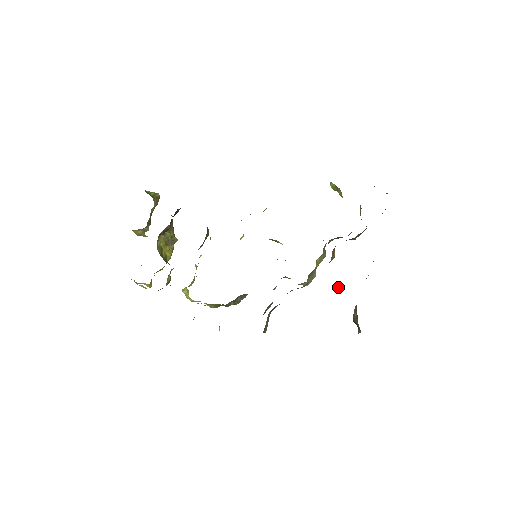
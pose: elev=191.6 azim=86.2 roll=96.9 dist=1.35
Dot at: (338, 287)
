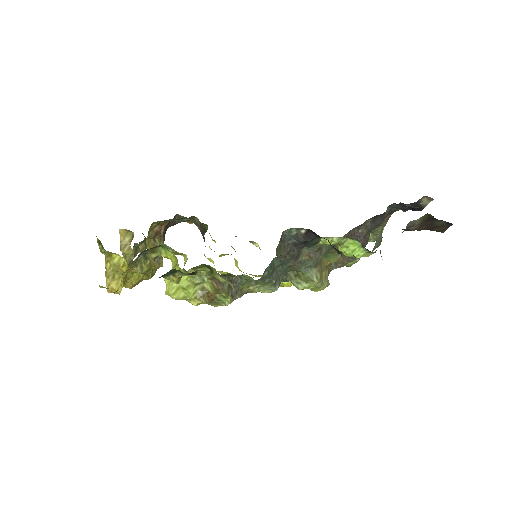
Dot at: (355, 250)
